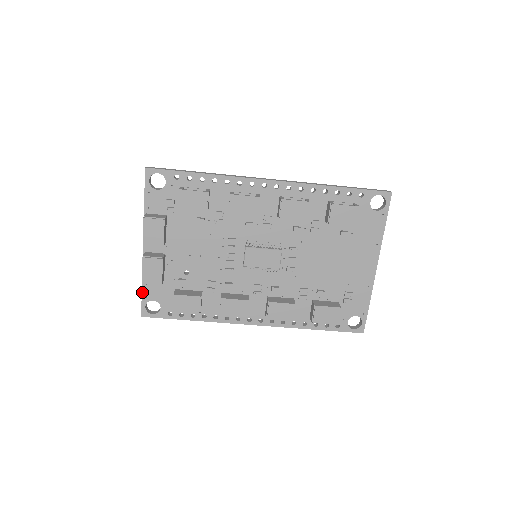
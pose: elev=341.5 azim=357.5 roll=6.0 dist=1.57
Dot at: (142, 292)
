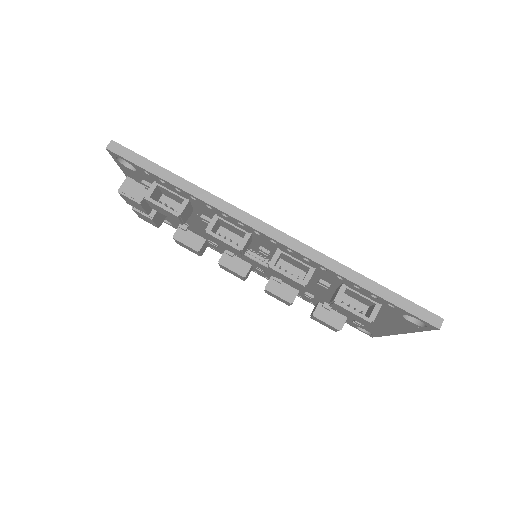
Dot at: occluded
